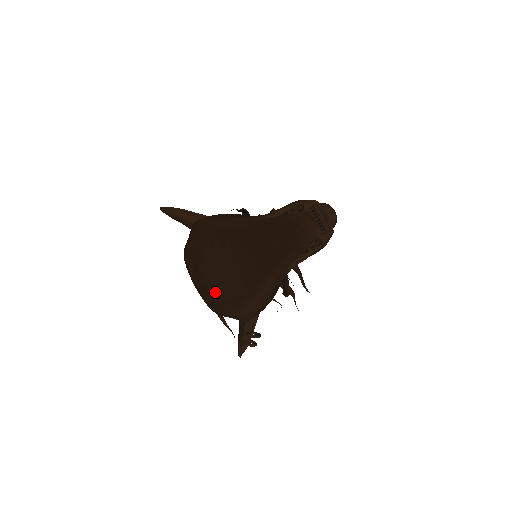
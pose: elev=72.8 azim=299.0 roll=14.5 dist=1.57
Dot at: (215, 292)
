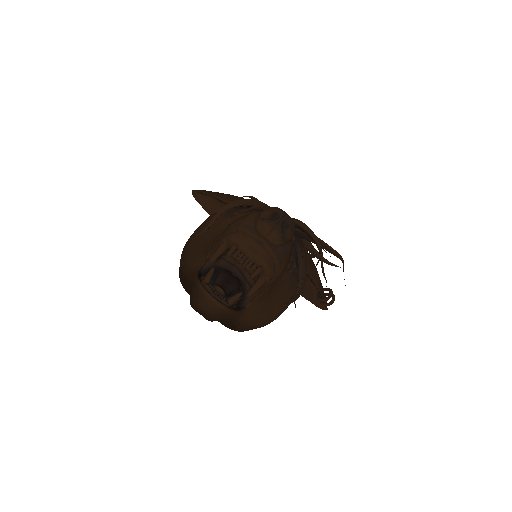
Dot at: occluded
